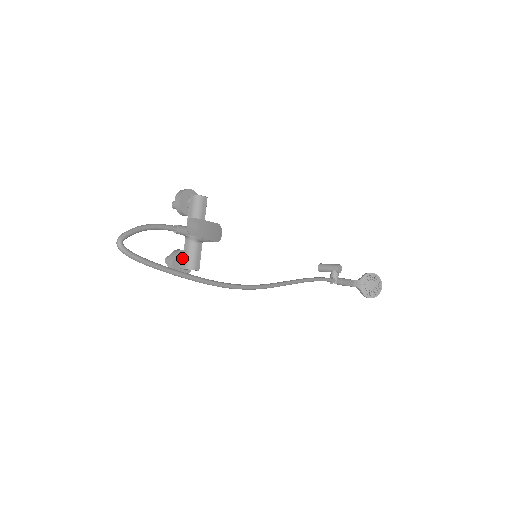
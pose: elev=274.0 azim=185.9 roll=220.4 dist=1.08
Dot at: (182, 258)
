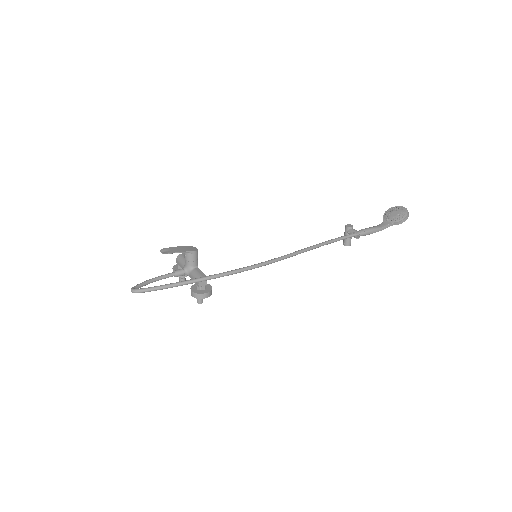
Dot at: (196, 285)
